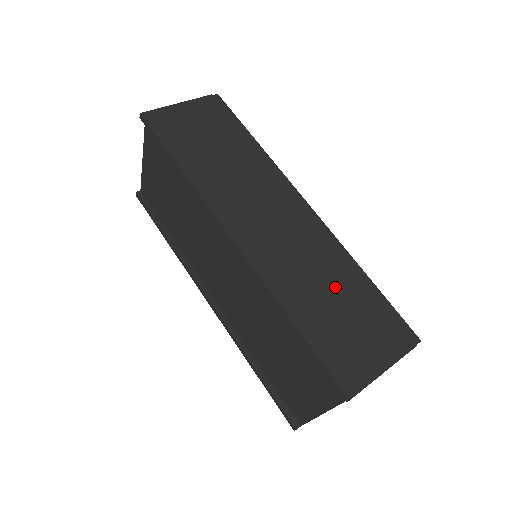
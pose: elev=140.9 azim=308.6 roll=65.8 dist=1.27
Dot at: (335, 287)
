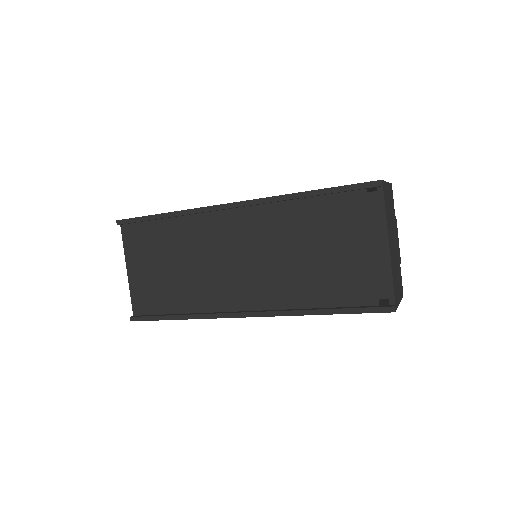
Dot at: occluded
